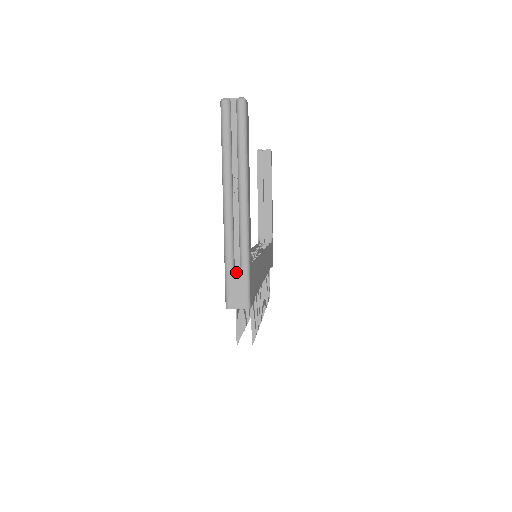
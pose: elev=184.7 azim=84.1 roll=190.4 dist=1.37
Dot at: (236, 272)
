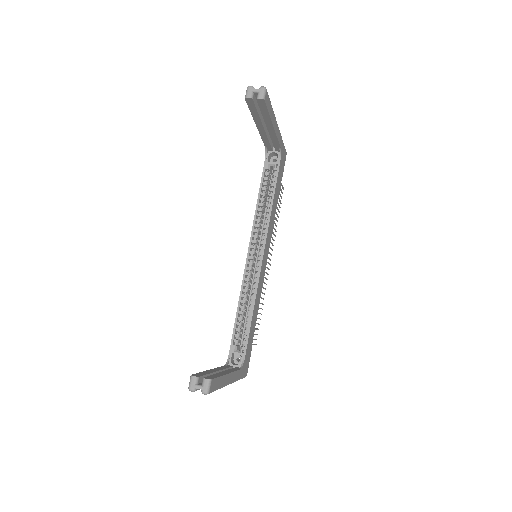
Dot at: occluded
